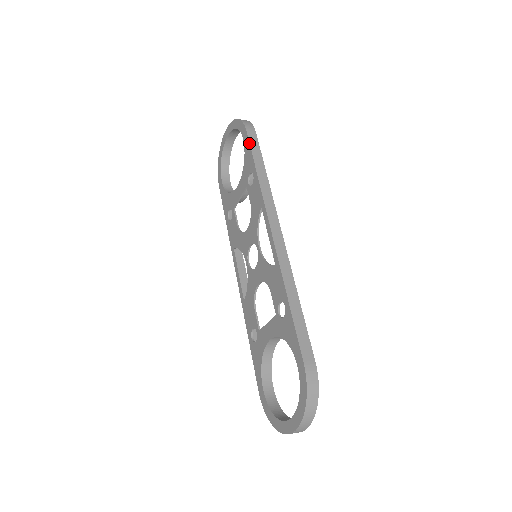
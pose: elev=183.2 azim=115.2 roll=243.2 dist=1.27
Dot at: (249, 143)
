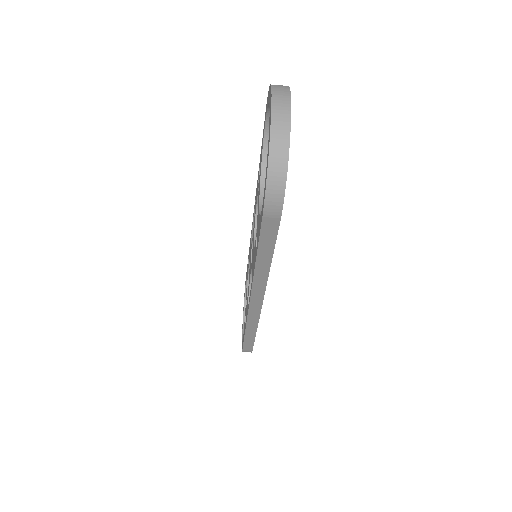
Dot at: occluded
